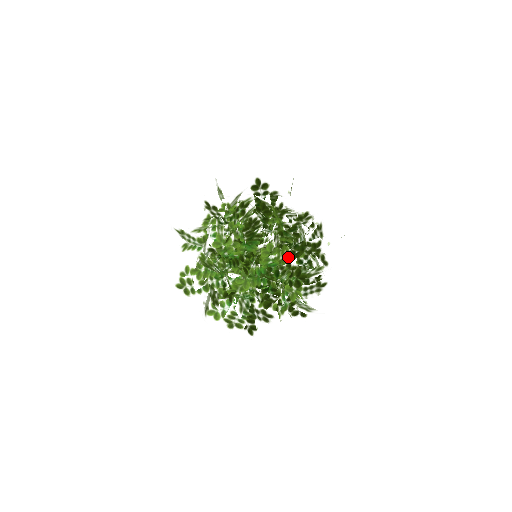
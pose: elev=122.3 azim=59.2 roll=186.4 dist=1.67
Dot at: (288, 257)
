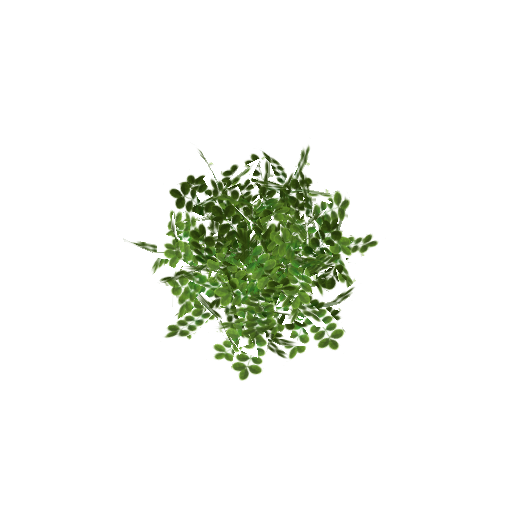
Dot at: (296, 224)
